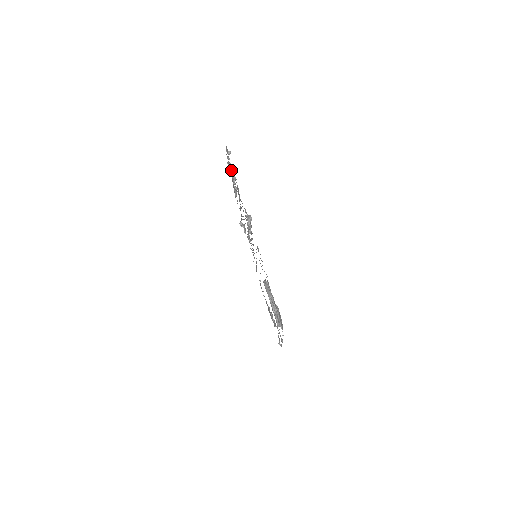
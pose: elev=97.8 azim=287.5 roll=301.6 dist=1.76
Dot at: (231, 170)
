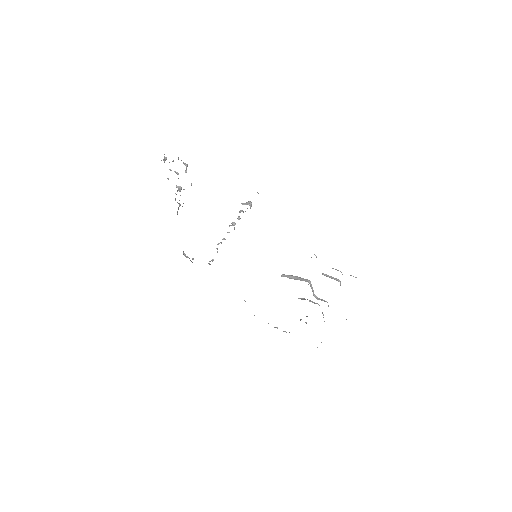
Dot at: occluded
